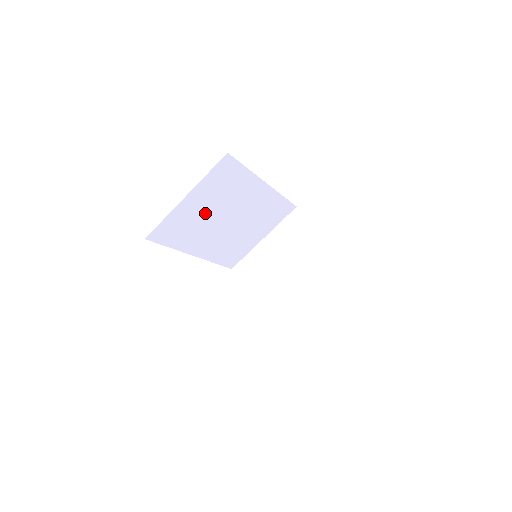
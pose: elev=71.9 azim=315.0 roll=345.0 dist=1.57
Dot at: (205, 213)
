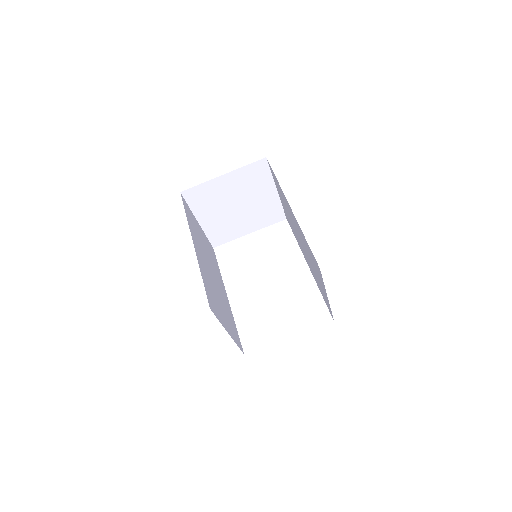
Dot at: (221, 305)
